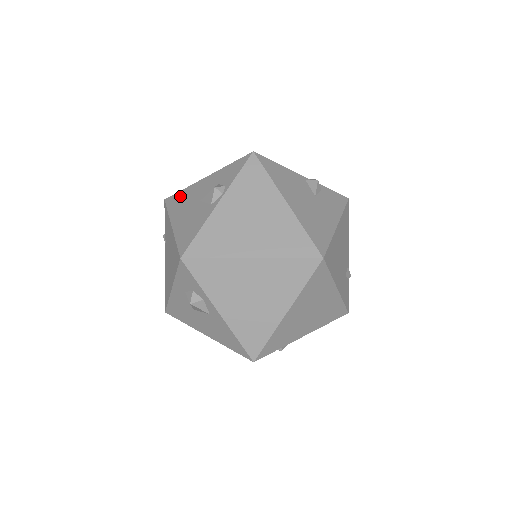
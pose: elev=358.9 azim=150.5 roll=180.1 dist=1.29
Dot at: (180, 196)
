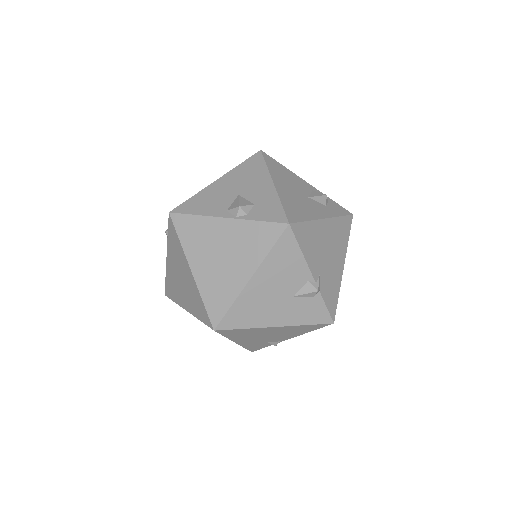
Dot at: (256, 167)
